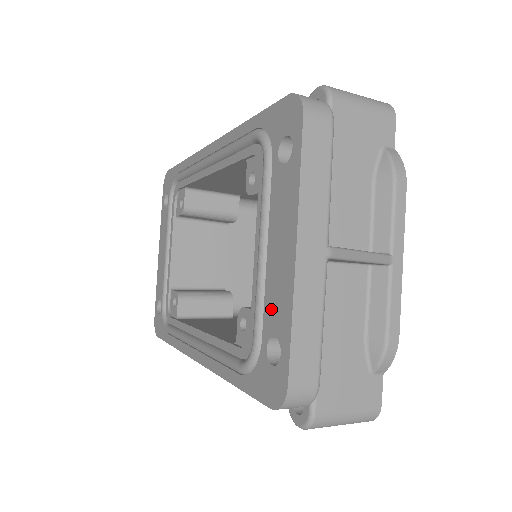
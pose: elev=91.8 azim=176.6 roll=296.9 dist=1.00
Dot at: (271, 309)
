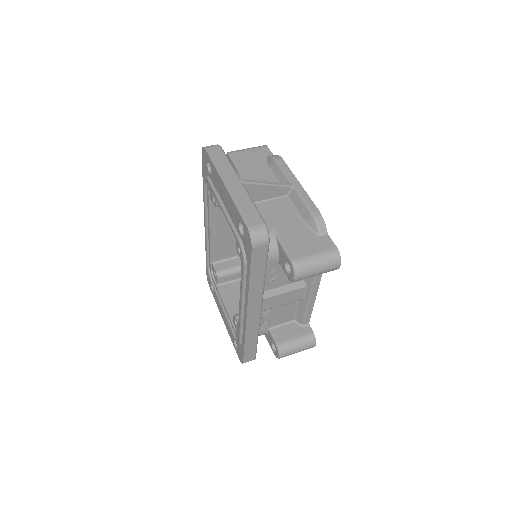
Dot at: (234, 218)
